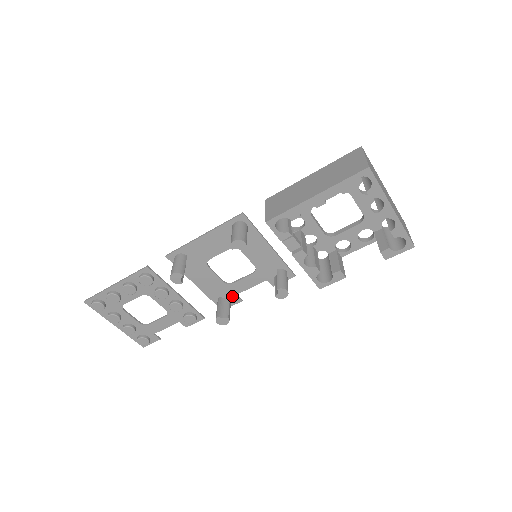
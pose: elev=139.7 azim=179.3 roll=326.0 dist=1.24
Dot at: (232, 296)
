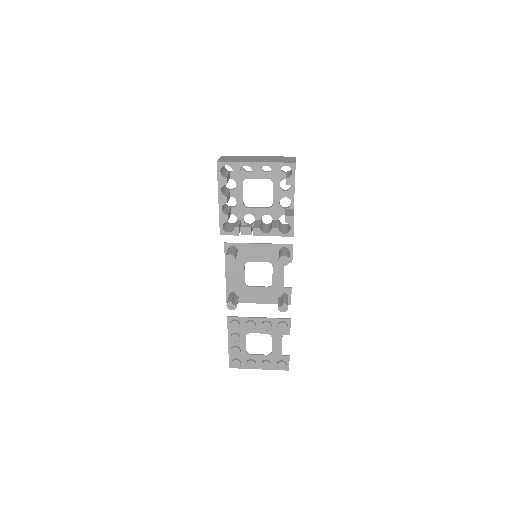
Dot at: (283, 291)
